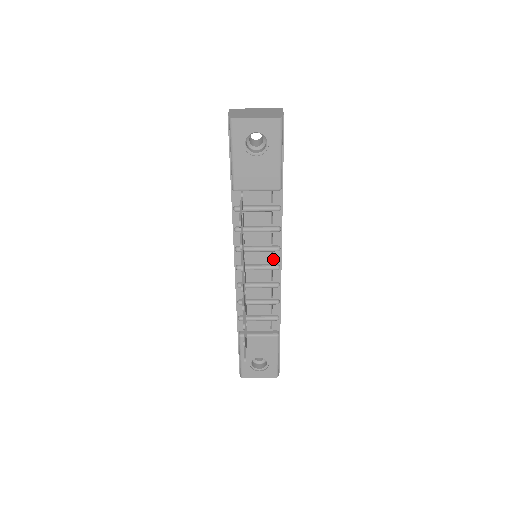
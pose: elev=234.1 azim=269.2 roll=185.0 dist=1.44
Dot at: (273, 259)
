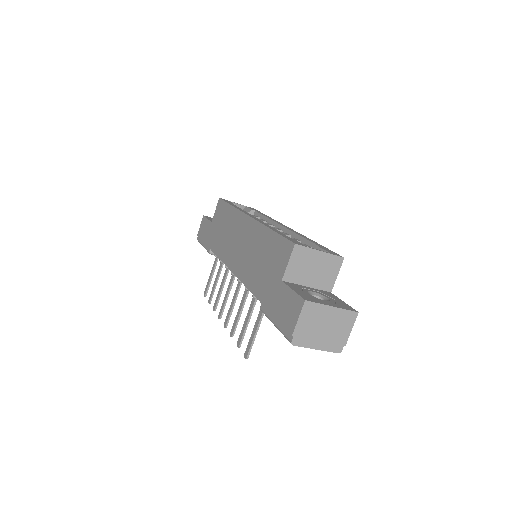
Dot at: occluded
